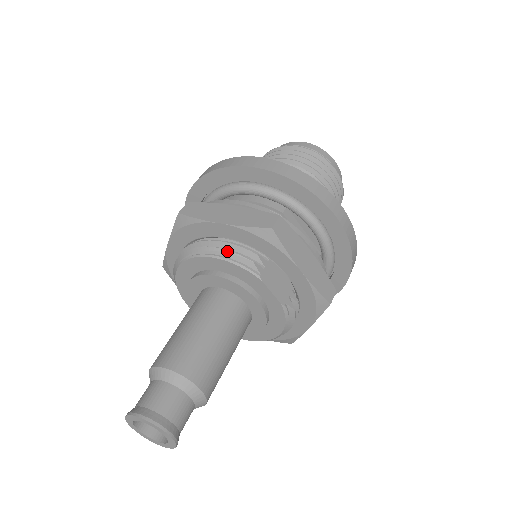
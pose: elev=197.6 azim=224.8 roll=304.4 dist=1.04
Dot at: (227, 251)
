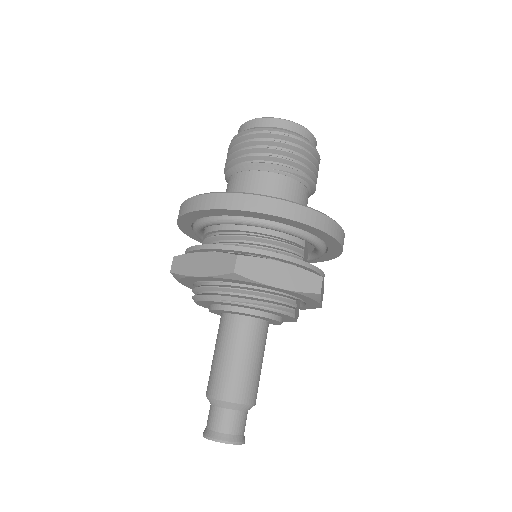
Dot at: (277, 306)
